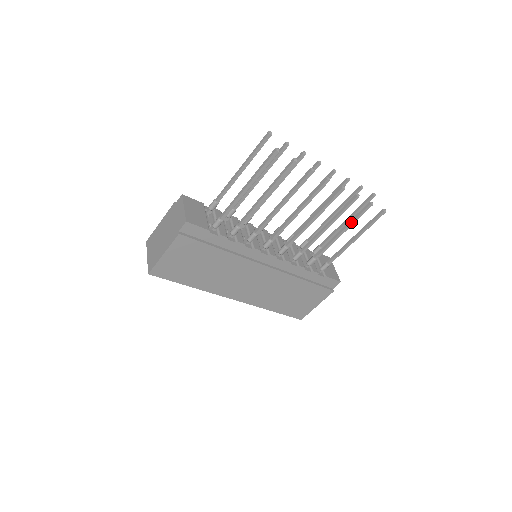
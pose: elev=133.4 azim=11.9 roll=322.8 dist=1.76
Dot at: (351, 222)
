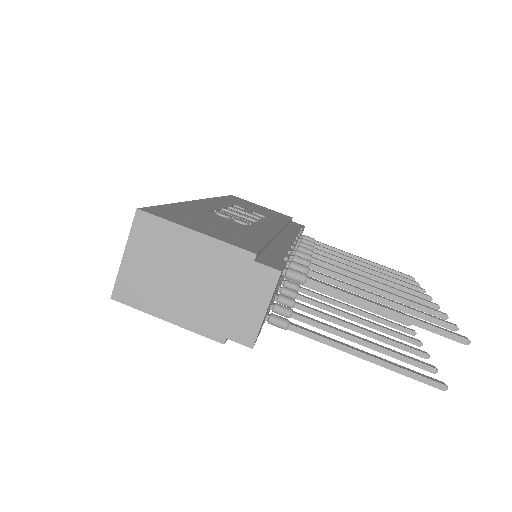
Dot at: occluded
